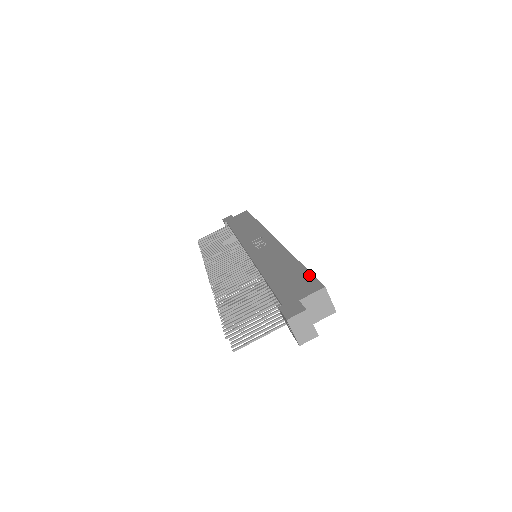
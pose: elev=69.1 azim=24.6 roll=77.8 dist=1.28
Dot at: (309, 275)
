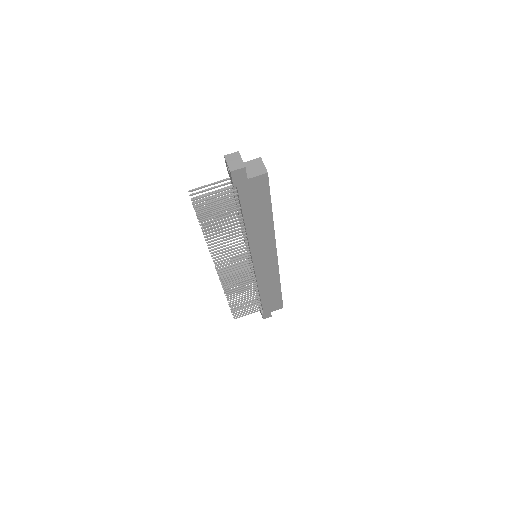
Dot at: occluded
